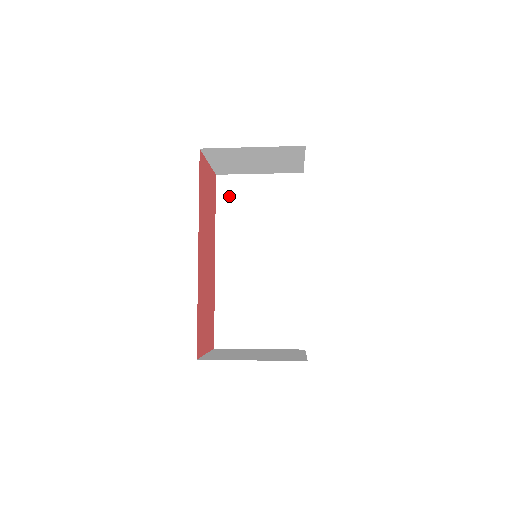
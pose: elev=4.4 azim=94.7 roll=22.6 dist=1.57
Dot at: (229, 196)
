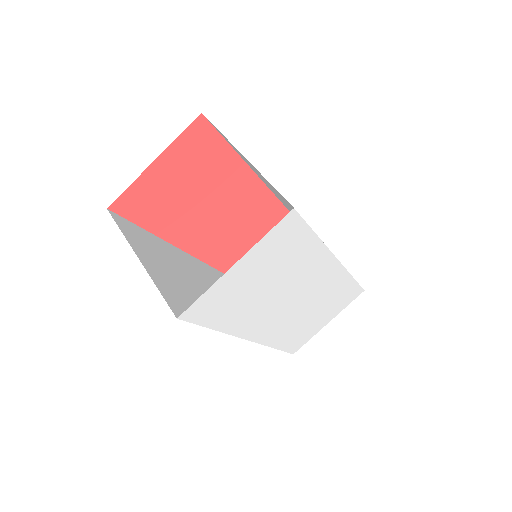
Dot at: (232, 146)
